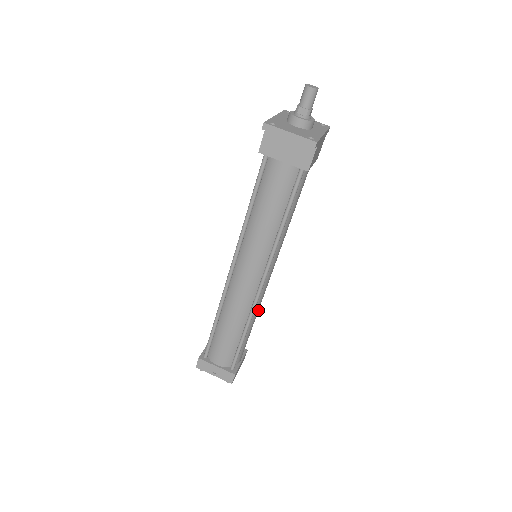
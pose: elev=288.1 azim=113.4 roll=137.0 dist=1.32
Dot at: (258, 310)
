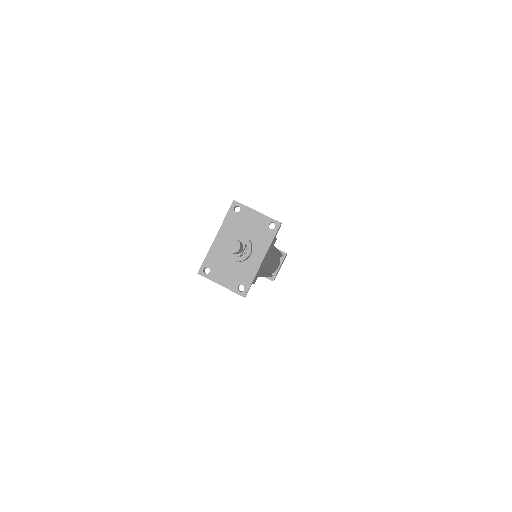
Dot at: (275, 265)
